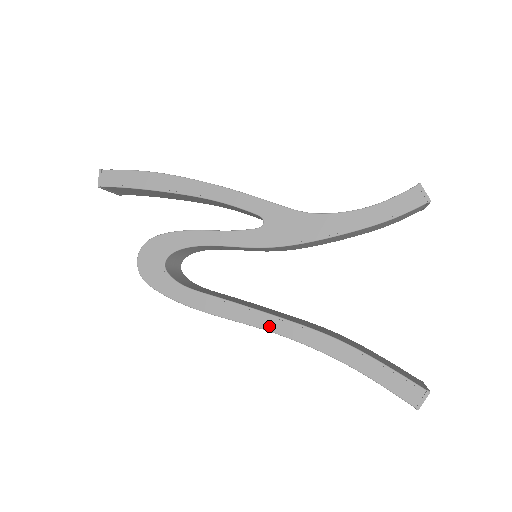
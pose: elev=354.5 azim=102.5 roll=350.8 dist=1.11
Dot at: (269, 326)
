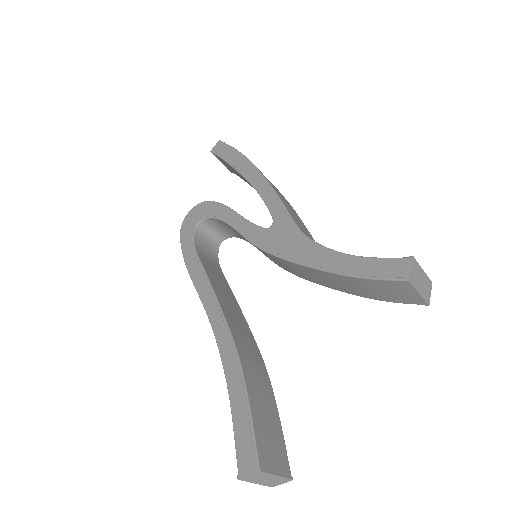
Dot at: (210, 311)
